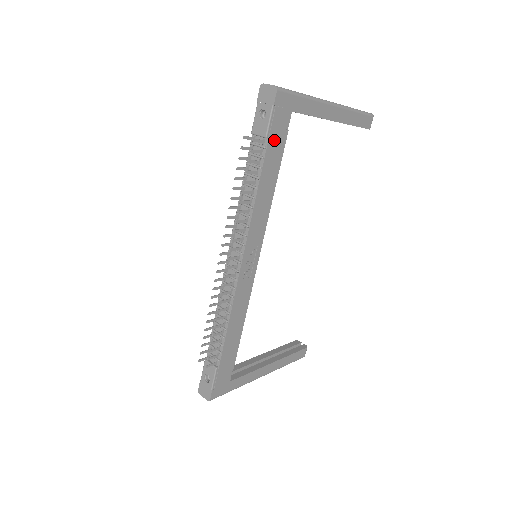
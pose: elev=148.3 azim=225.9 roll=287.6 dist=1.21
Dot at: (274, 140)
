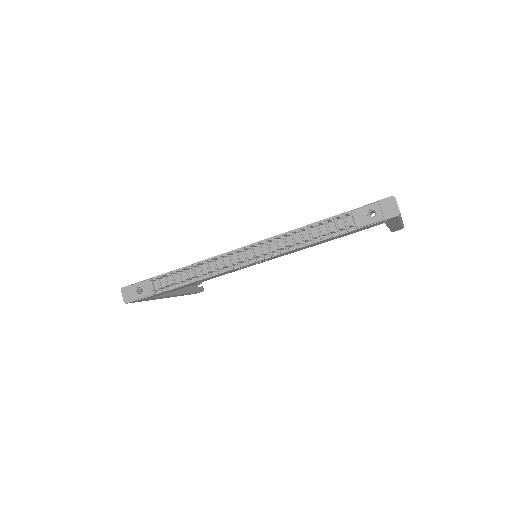
Dot at: (357, 230)
